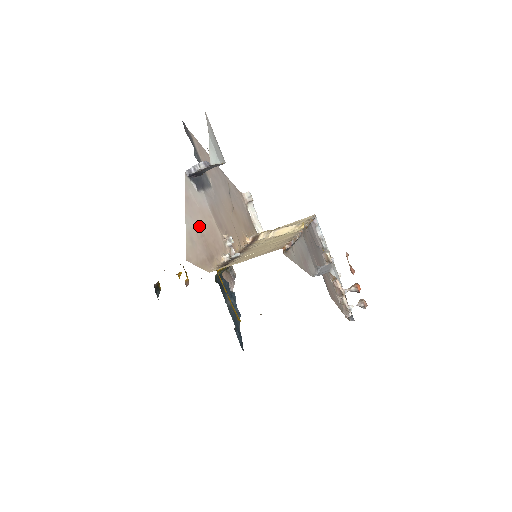
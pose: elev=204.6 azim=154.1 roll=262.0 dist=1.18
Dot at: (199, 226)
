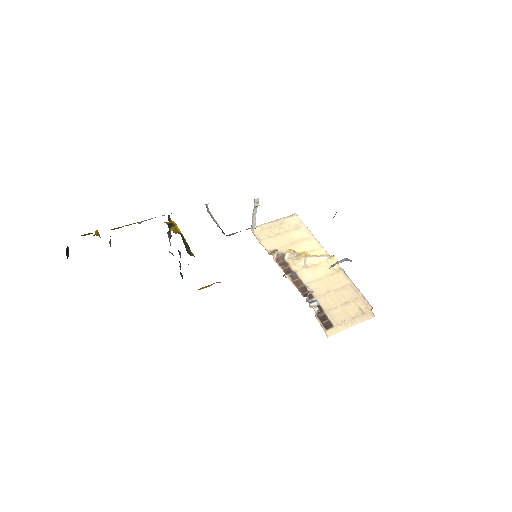
Dot at: occluded
